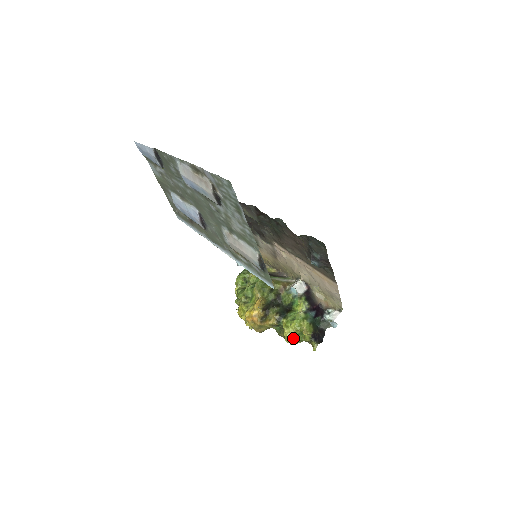
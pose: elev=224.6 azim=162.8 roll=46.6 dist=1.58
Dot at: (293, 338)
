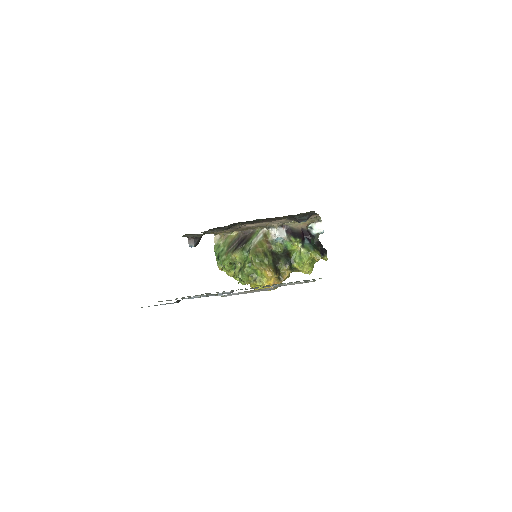
Dot at: (311, 269)
